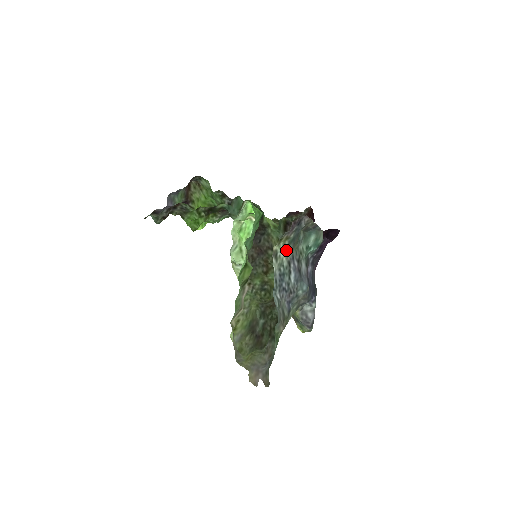
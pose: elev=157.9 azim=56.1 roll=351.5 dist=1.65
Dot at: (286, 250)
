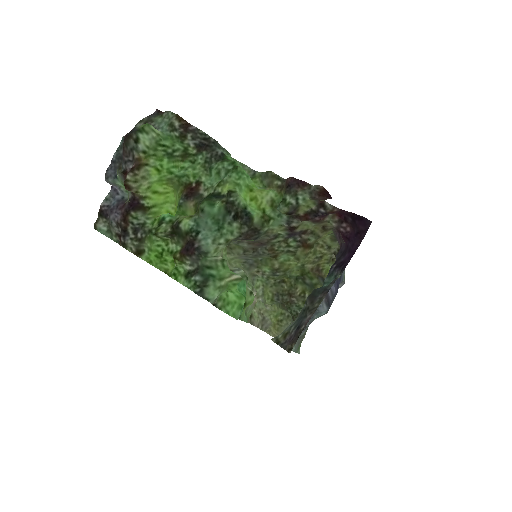
Dot at: (289, 325)
